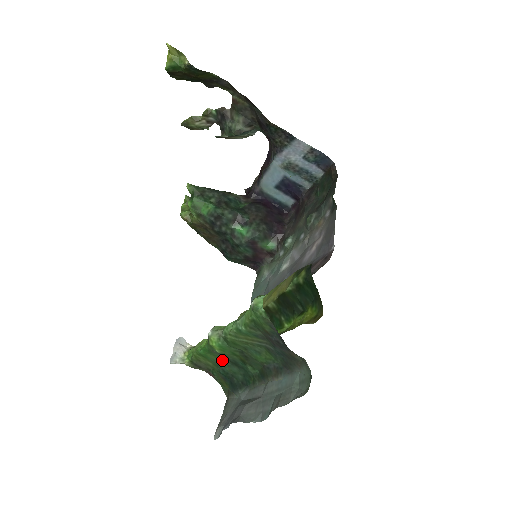
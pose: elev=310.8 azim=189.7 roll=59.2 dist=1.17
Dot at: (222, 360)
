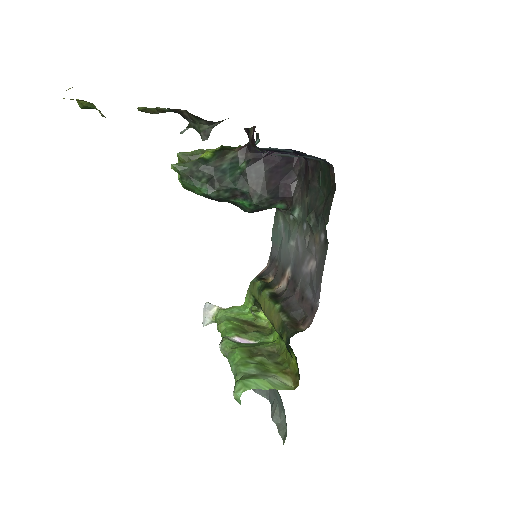
Dot at: occluded
